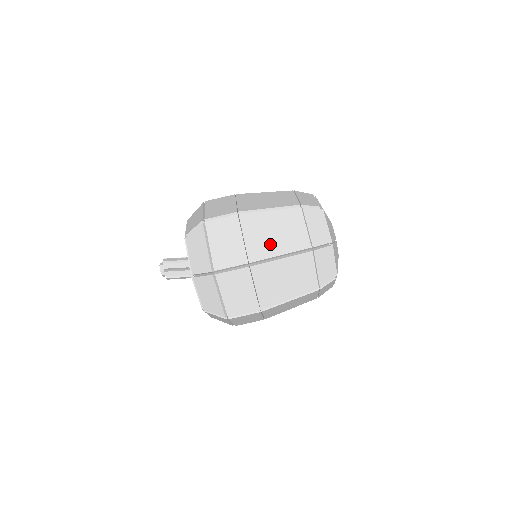
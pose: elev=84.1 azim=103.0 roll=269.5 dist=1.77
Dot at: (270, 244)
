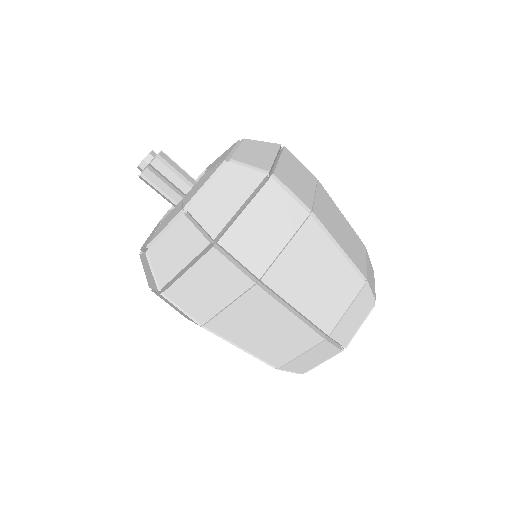
Dot at: (246, 333)
